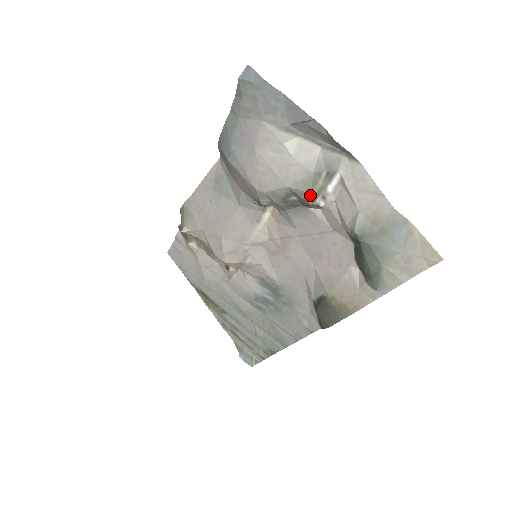
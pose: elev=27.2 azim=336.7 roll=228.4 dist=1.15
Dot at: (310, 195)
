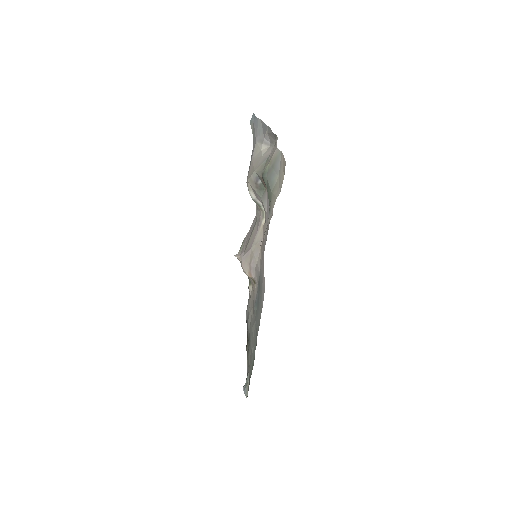
Dot at: occluded
